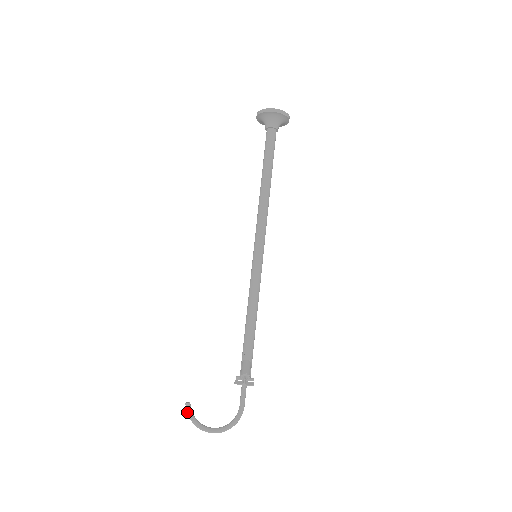
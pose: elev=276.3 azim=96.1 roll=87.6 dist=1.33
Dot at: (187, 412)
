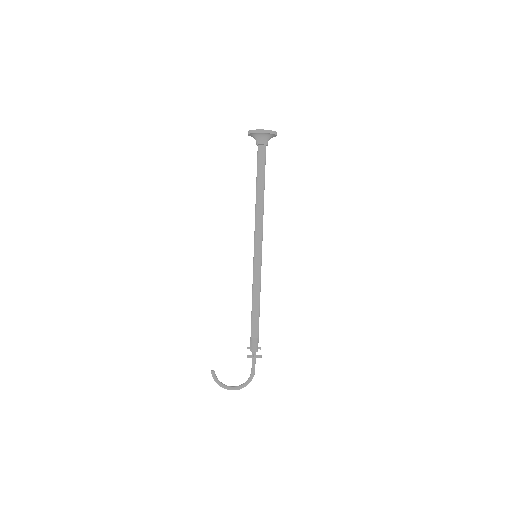
Dot at: (213, 377)
